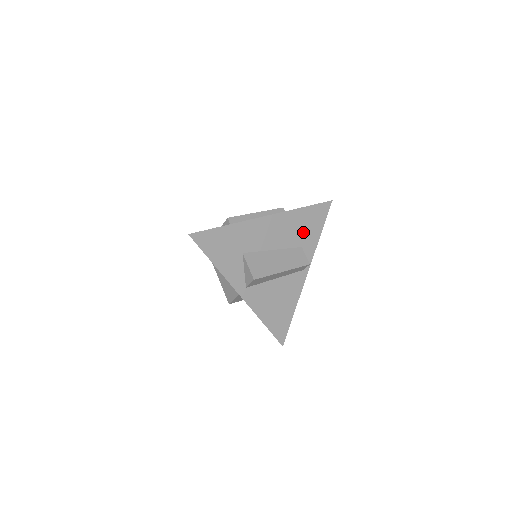
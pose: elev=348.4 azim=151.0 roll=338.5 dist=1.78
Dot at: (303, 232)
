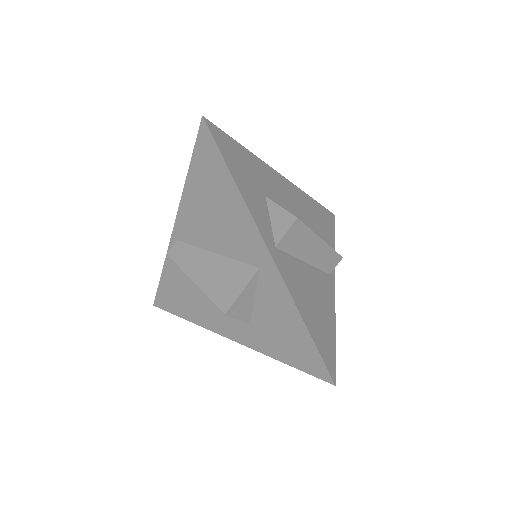
Dot at: (319, 226)
